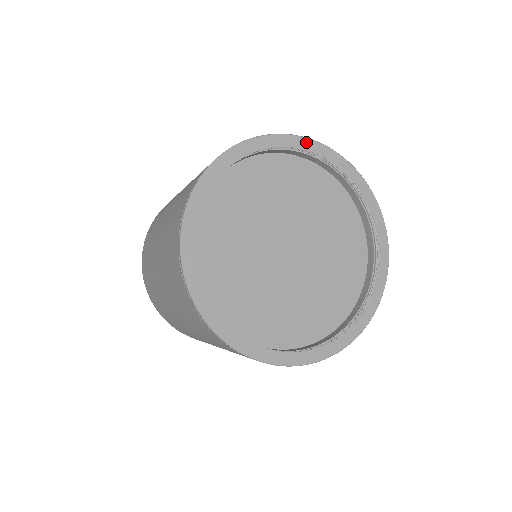
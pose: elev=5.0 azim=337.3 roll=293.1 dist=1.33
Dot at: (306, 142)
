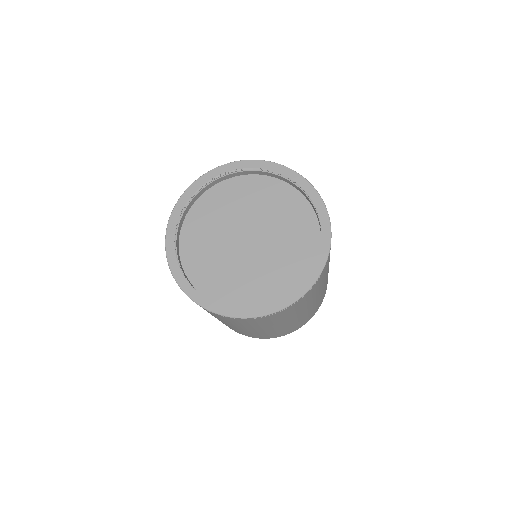
Dot at: (272, 165)
